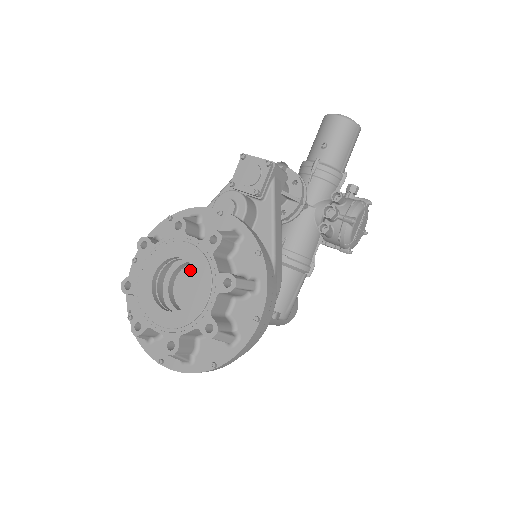
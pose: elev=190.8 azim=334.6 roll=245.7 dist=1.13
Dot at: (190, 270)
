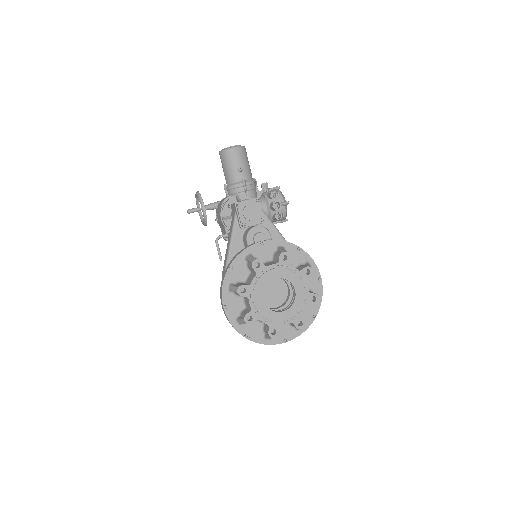
Dot at: occluded
